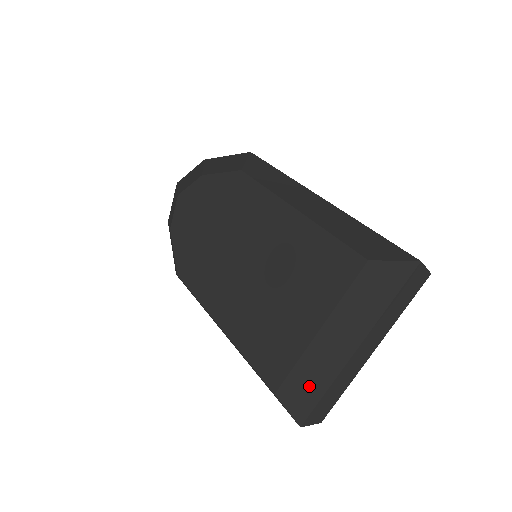
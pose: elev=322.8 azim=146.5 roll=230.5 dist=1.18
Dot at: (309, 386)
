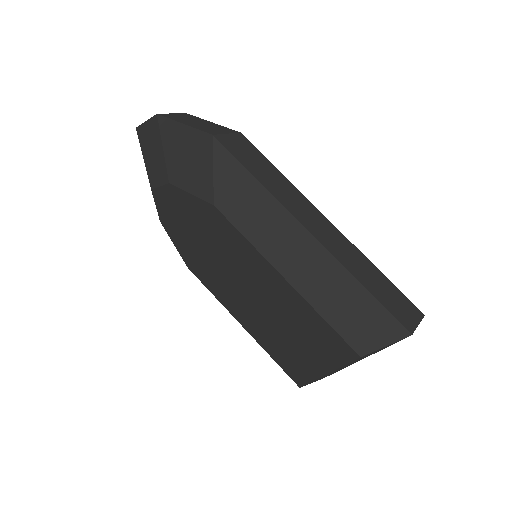
Dot at: occluded
